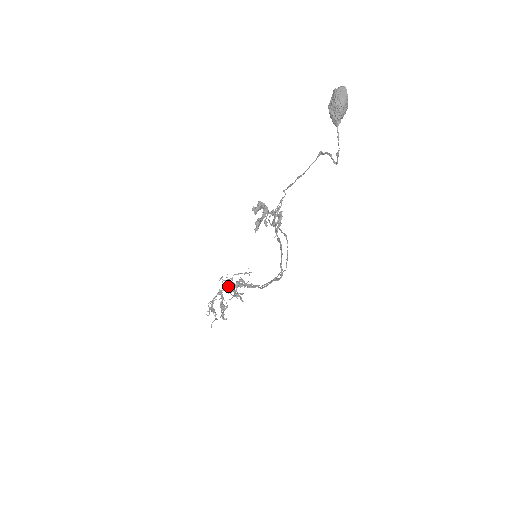
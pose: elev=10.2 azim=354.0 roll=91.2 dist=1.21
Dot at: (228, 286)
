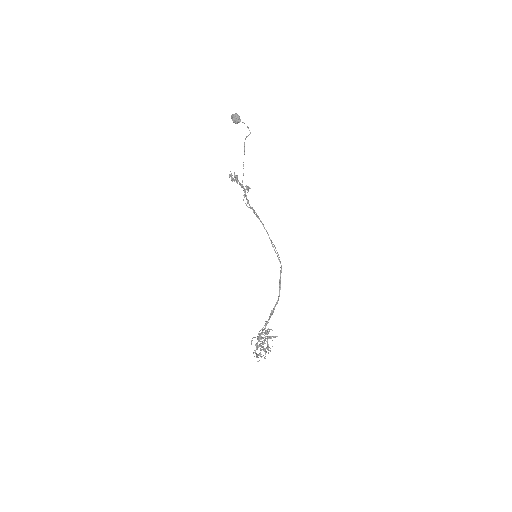
Dot at: (259, 335)
